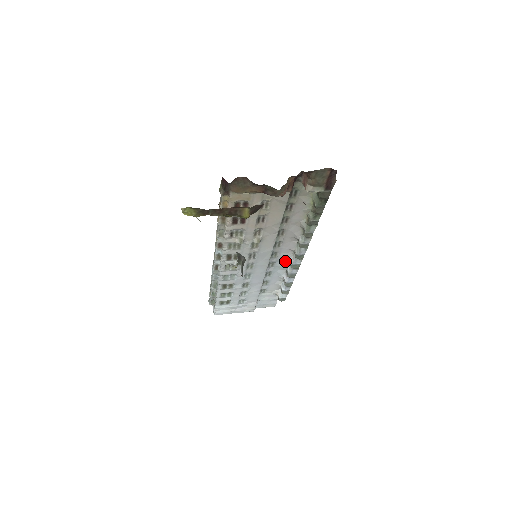
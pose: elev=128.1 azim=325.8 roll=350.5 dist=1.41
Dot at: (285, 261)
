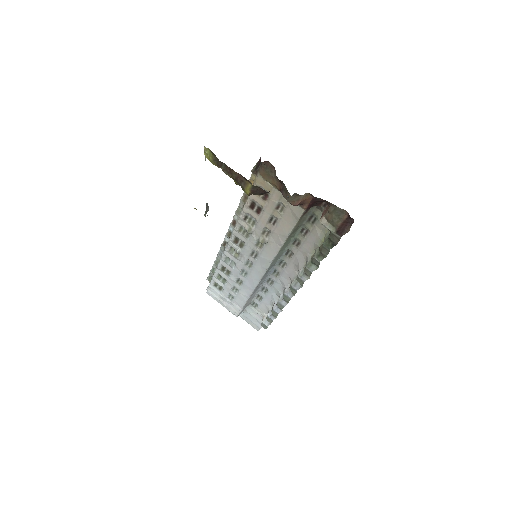
Dot at: (282, 287)
